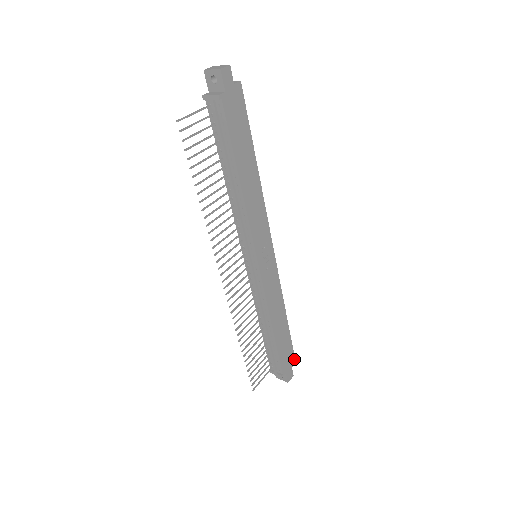
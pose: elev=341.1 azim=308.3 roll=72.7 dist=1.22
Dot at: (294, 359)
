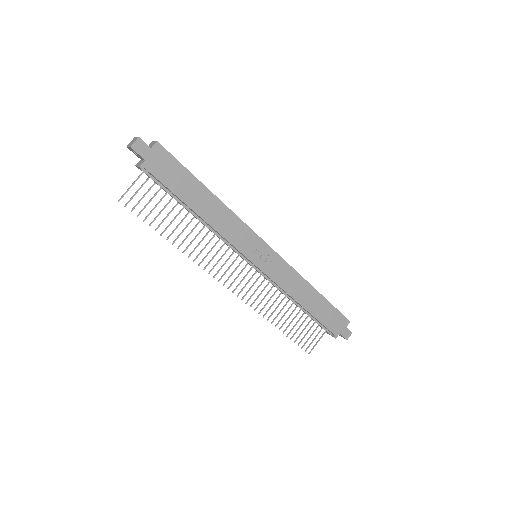
Dot at: (346, 319)
